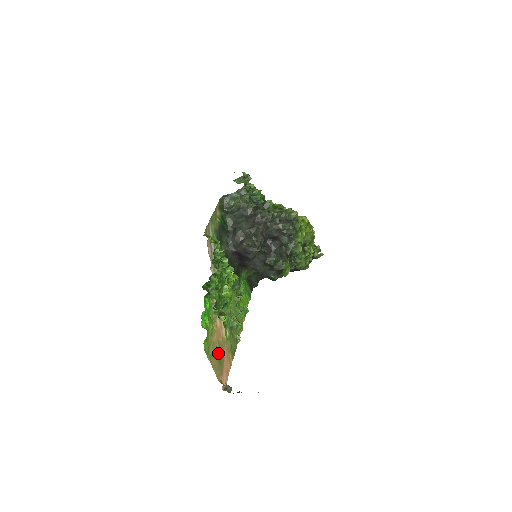
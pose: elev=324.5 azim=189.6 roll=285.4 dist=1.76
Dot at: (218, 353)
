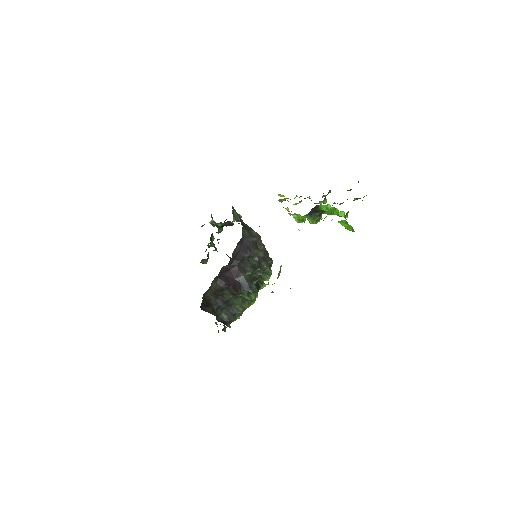
Dot at: occluded
